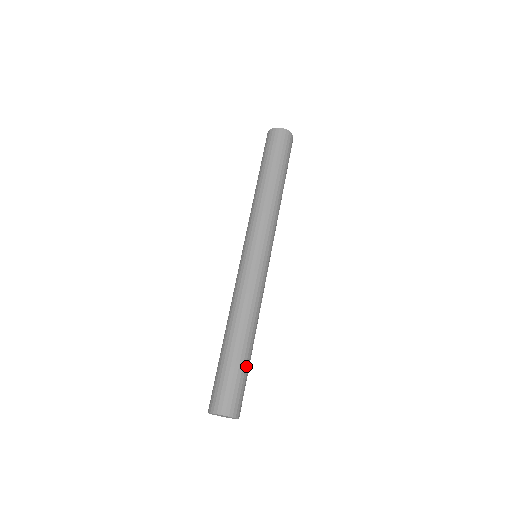
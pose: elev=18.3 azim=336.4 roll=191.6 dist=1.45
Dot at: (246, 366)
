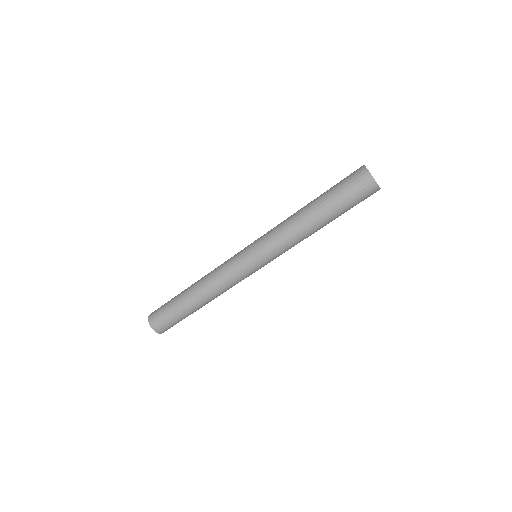
Dot at: (187, 315)
